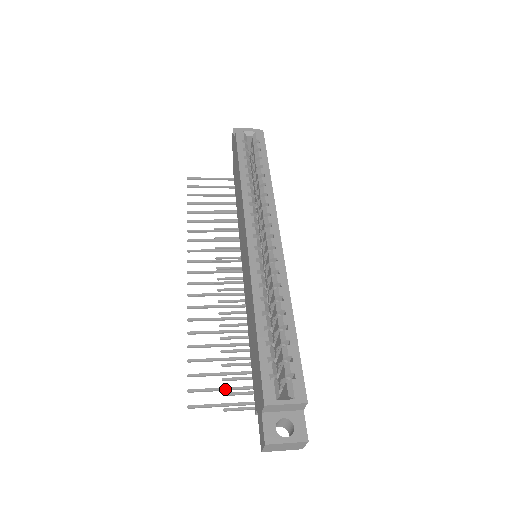
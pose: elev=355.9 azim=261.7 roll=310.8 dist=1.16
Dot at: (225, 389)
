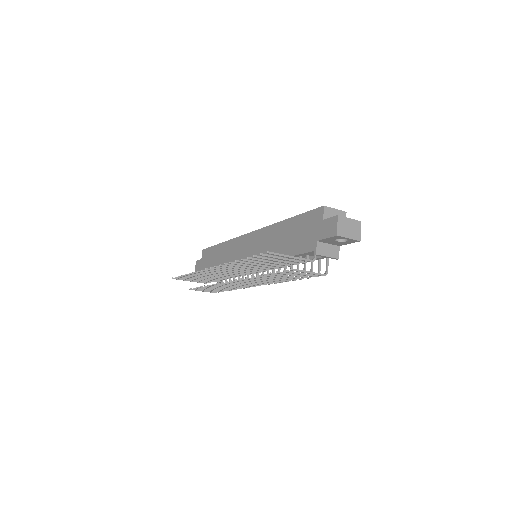
Dot at: (285, 258)
